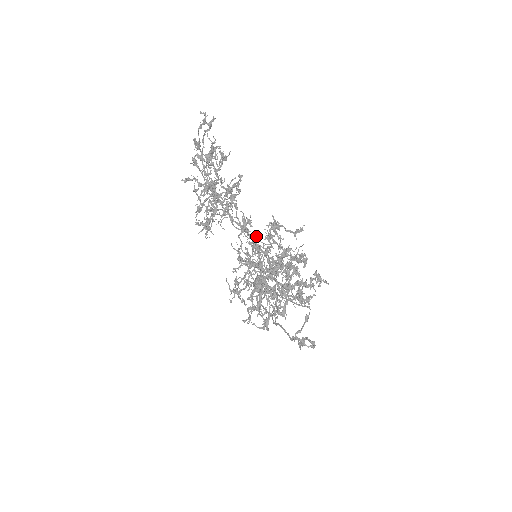
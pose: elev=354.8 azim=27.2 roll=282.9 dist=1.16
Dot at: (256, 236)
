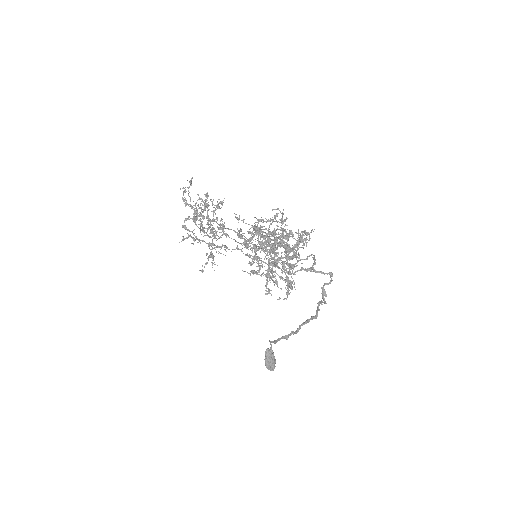
Dot at: occluded
